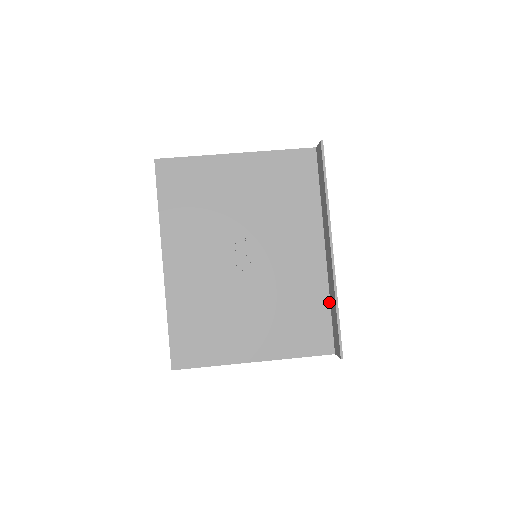
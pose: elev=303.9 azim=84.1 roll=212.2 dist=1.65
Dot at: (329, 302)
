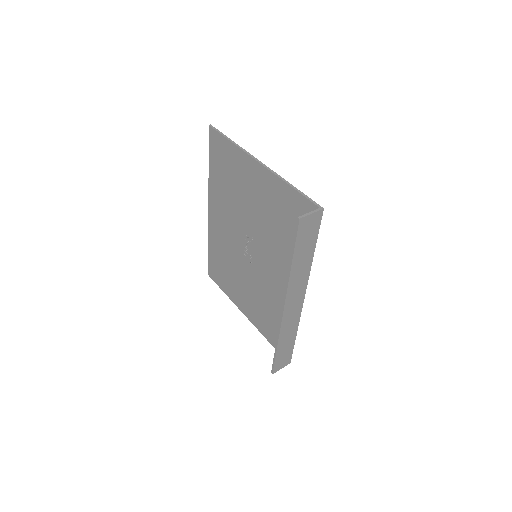
Dot at: occluded
